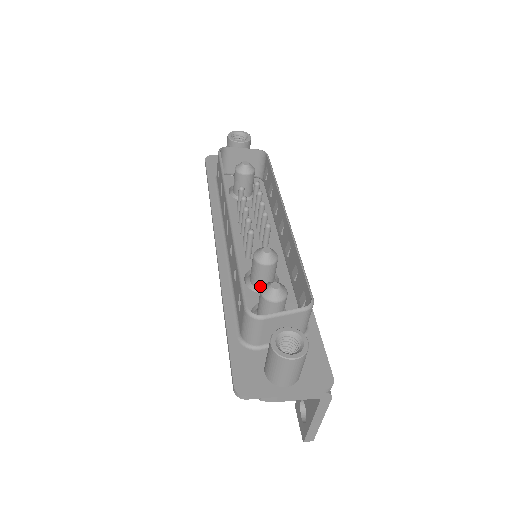
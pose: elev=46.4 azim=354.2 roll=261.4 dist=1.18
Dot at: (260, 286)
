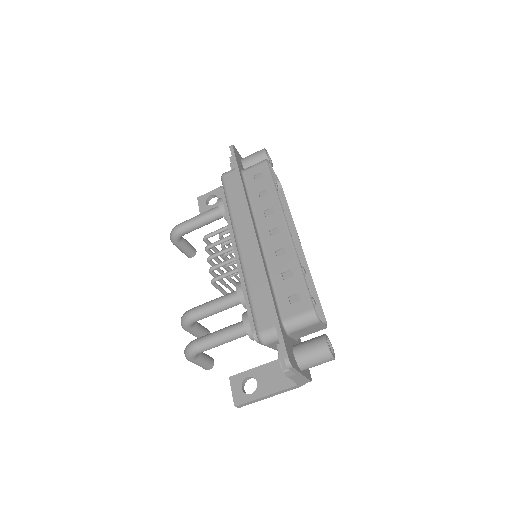
Dot at: occluded
